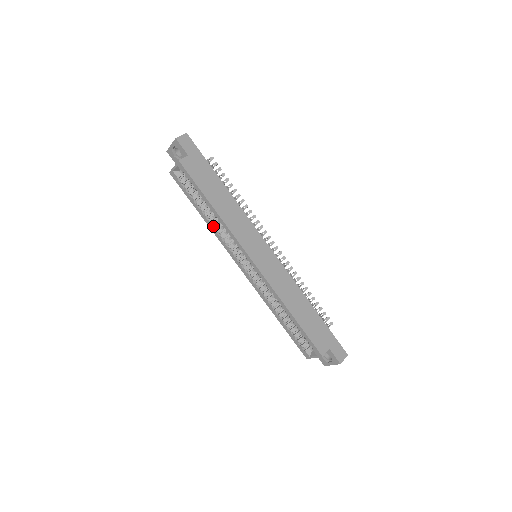
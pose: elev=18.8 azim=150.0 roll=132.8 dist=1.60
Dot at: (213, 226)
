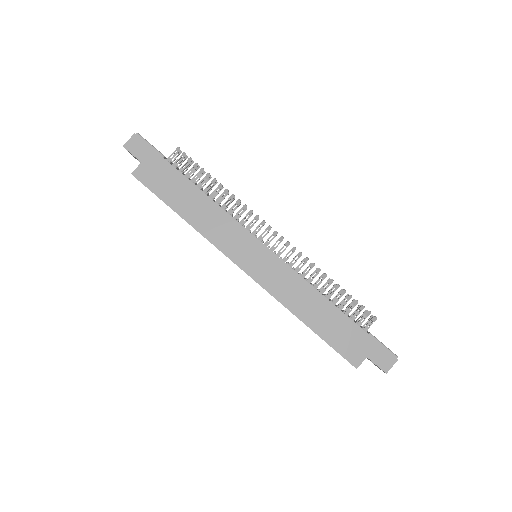
Dot at: occluded
